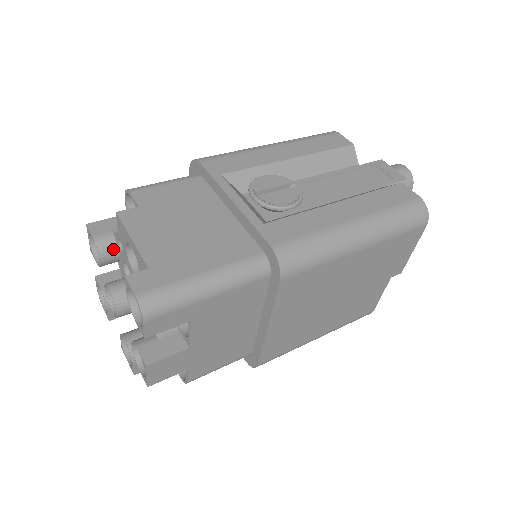
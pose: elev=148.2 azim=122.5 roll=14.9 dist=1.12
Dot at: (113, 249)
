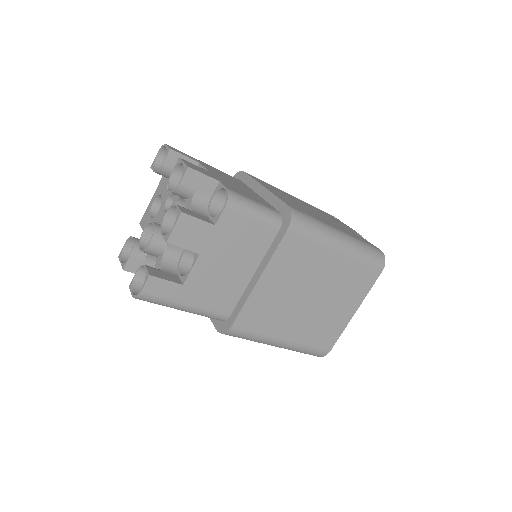
Dot at: occluded
